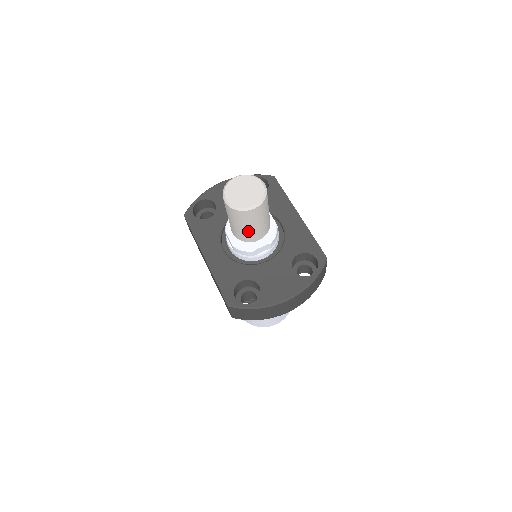
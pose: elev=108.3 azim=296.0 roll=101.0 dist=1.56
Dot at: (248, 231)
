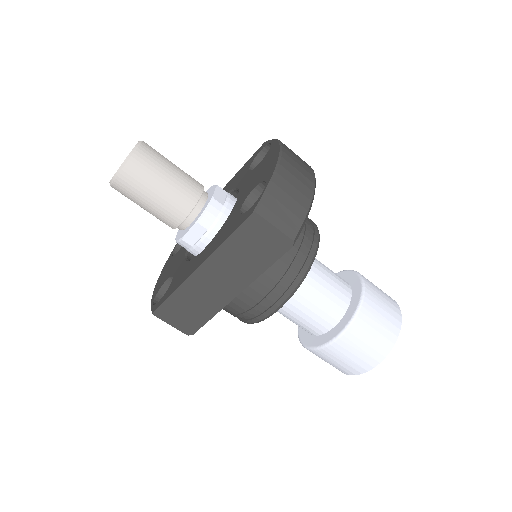
Dot at: (177, 181)
